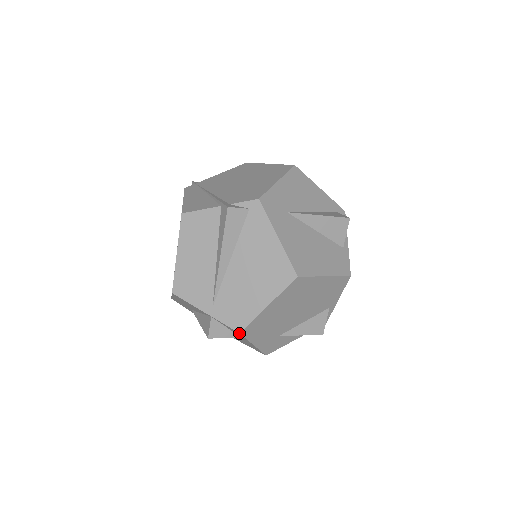
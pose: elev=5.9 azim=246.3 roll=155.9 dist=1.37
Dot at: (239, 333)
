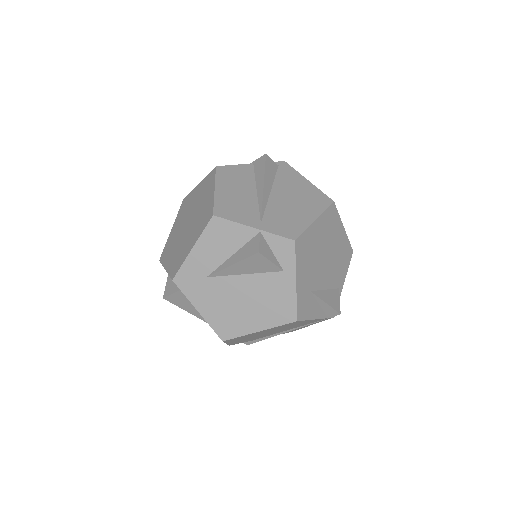
Dot at: (294, 241)
